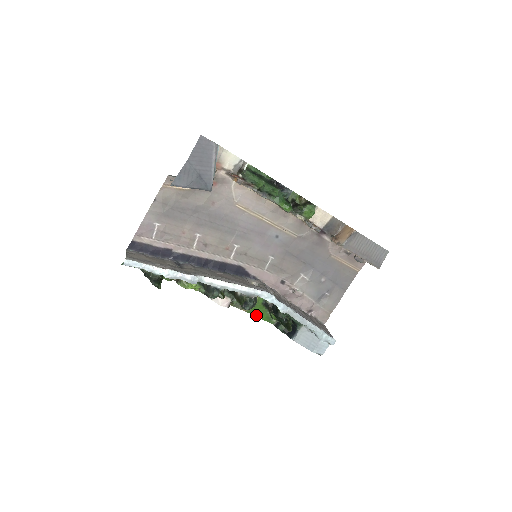
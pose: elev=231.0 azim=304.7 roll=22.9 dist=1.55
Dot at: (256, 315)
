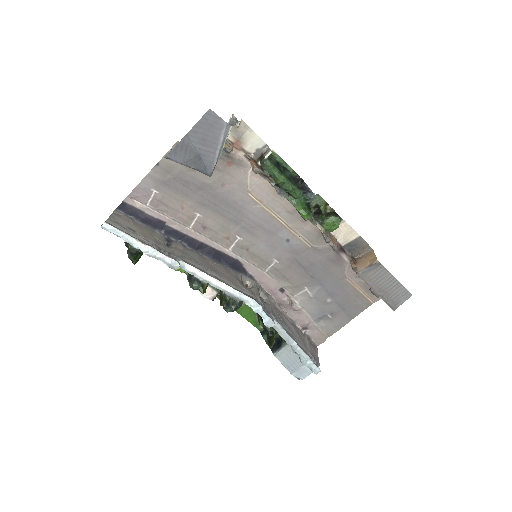
Dot at: (243, 315)
